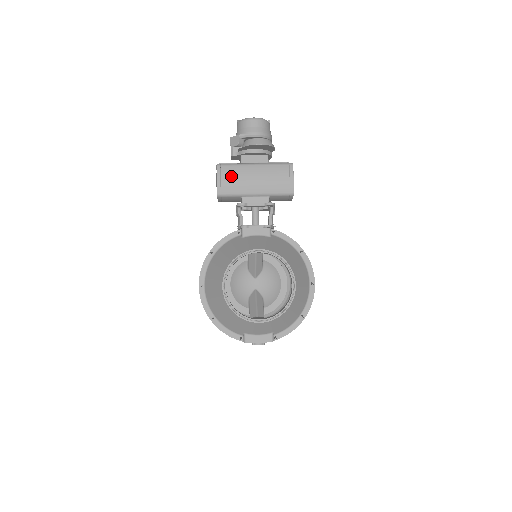
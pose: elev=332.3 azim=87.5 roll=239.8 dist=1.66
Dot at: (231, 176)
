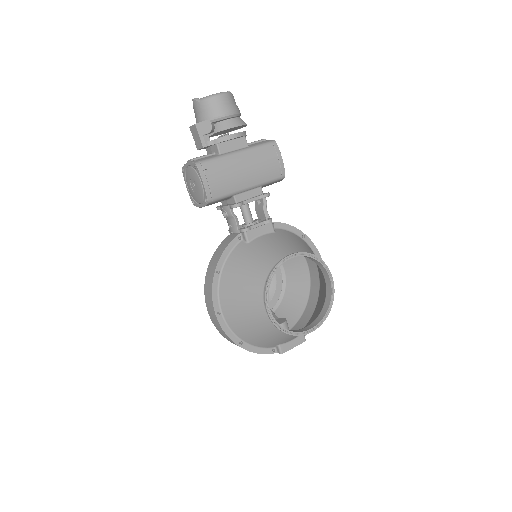
Dot at: (218, 174)
